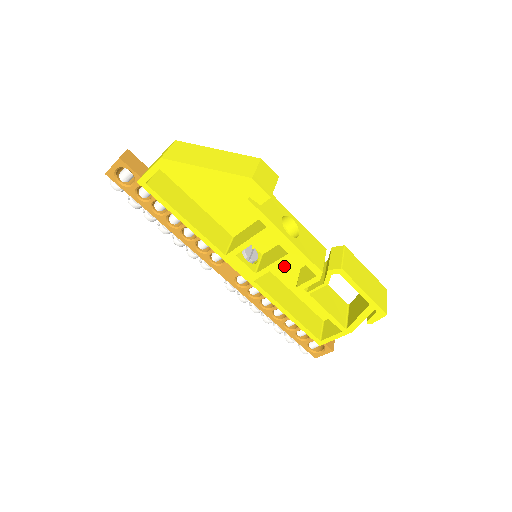
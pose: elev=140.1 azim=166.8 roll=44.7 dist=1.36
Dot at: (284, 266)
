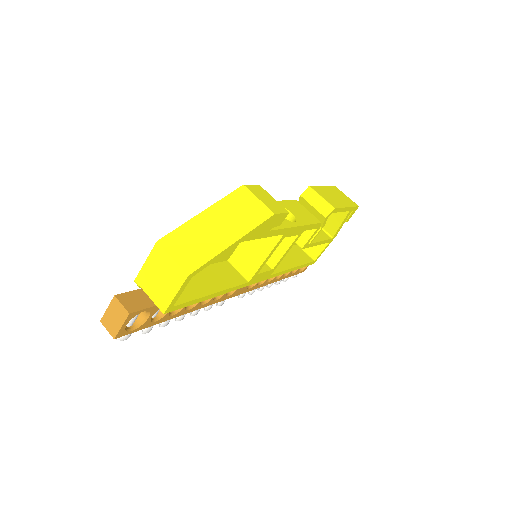
Dot at: occluded
